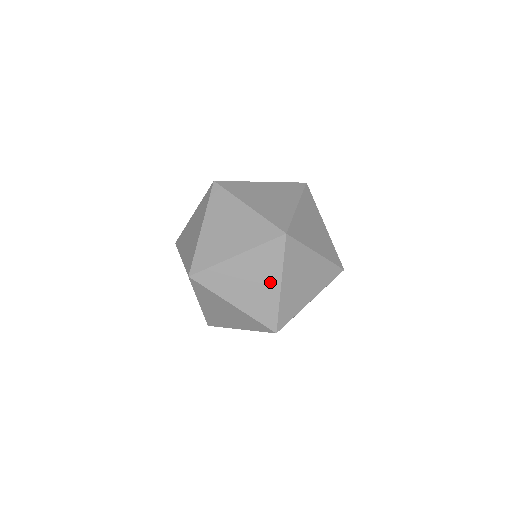
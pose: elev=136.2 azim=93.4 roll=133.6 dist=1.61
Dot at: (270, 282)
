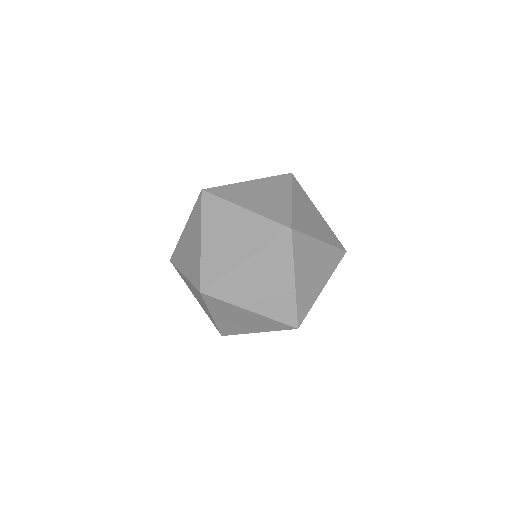
Dot at: (283, 280)
